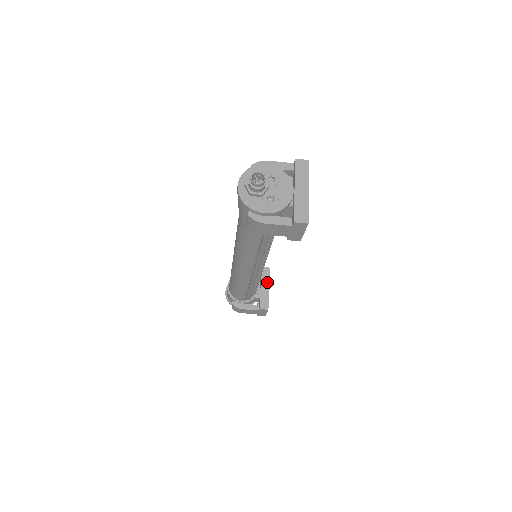
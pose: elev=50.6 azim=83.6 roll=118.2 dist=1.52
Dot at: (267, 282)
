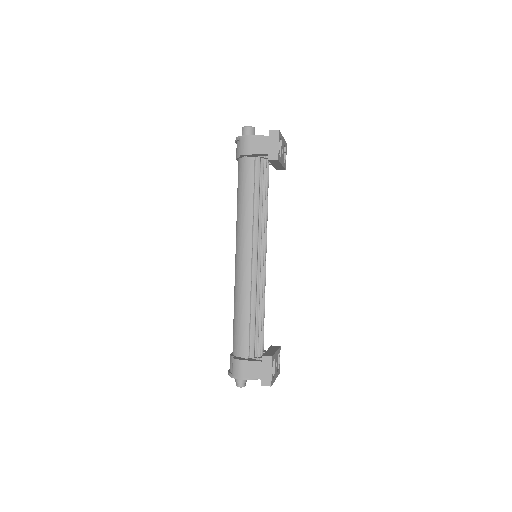
Dot at: (278, 164)
